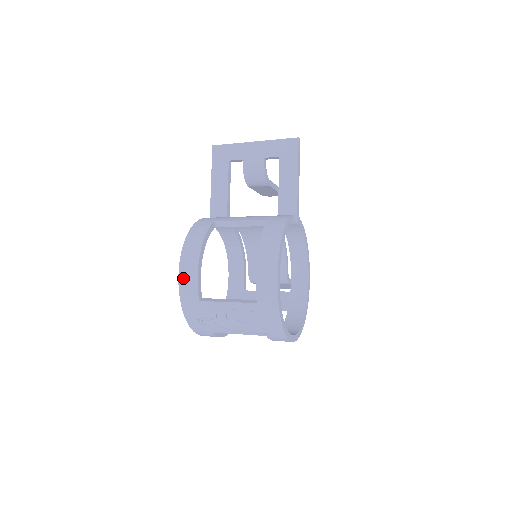
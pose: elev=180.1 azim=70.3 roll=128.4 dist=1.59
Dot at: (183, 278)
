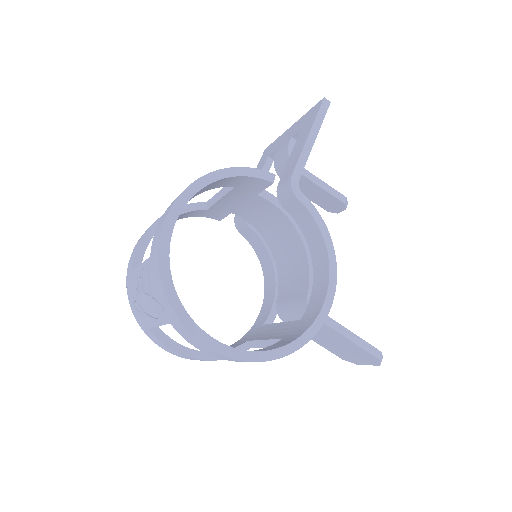
Dot at: (134, 248)
